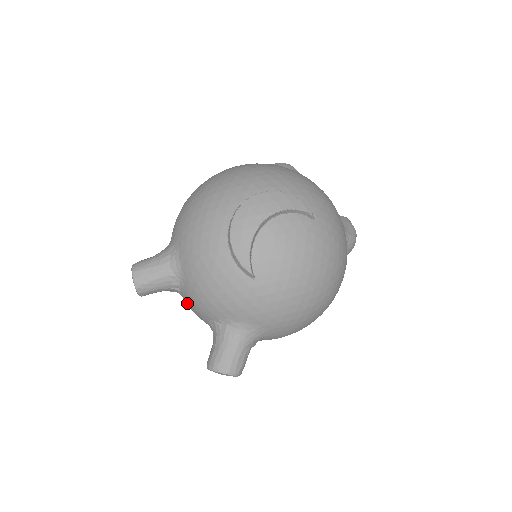
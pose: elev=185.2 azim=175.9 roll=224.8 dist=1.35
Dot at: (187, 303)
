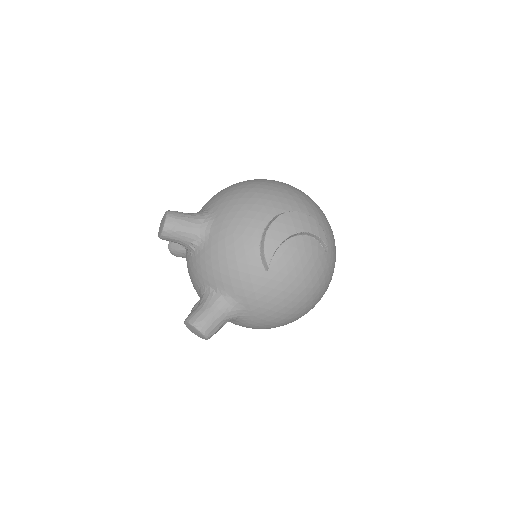
Dot at: (192, 263)
